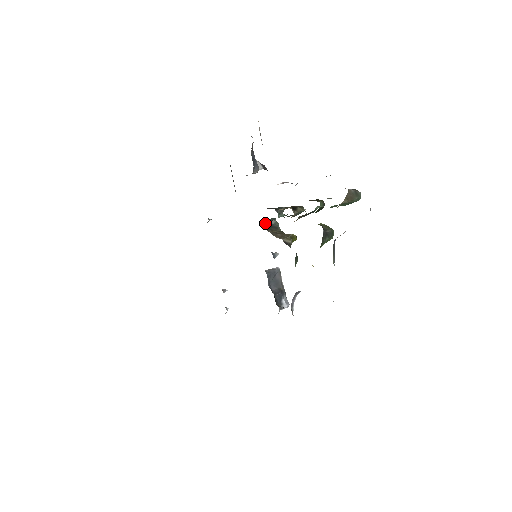
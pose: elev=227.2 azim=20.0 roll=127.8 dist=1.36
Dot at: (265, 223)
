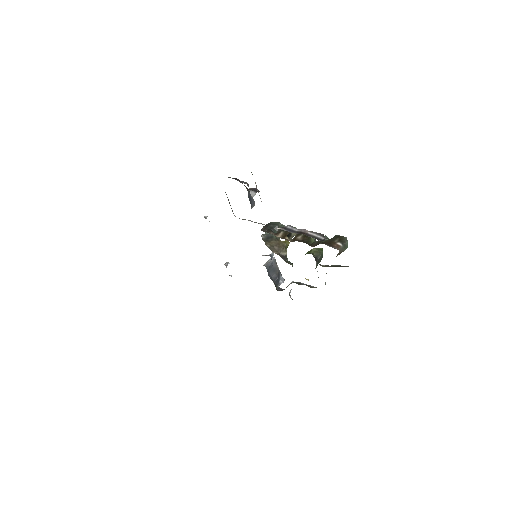
Dot at: (262, 236)
